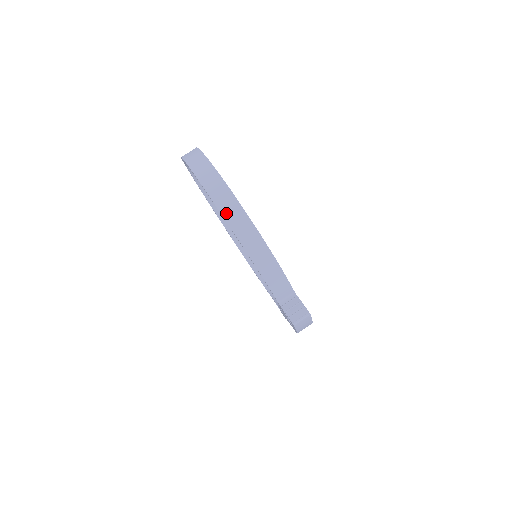
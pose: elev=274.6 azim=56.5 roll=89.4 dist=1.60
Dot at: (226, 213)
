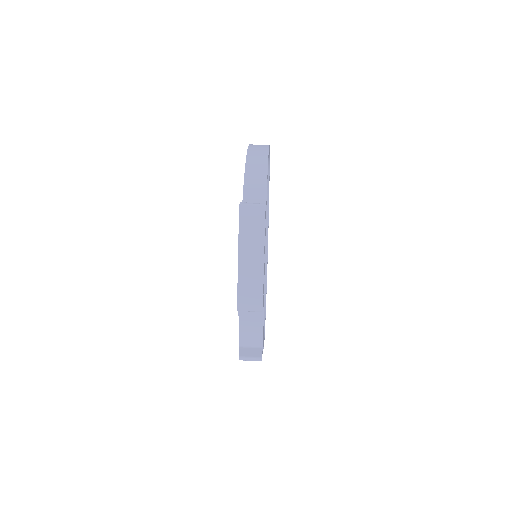
Dot at: occluded
